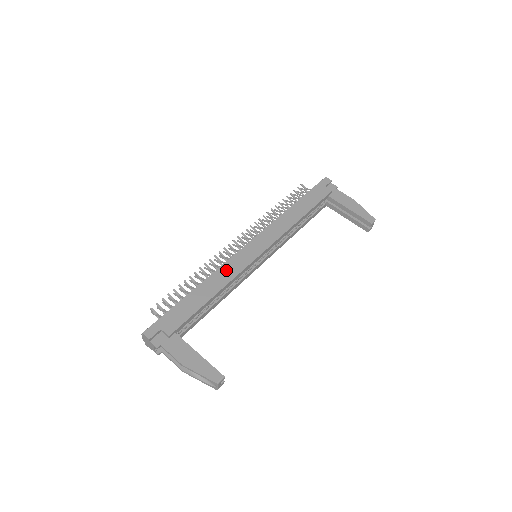
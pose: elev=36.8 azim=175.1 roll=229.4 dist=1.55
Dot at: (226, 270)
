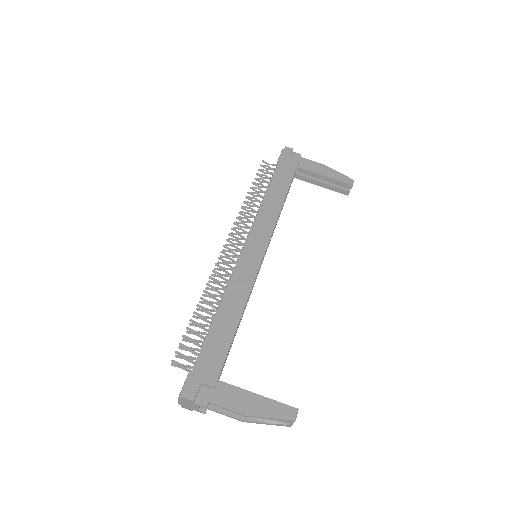
Dot at: (238, 284)
